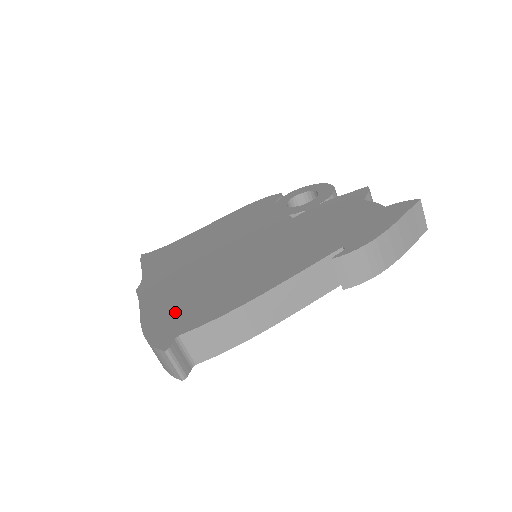
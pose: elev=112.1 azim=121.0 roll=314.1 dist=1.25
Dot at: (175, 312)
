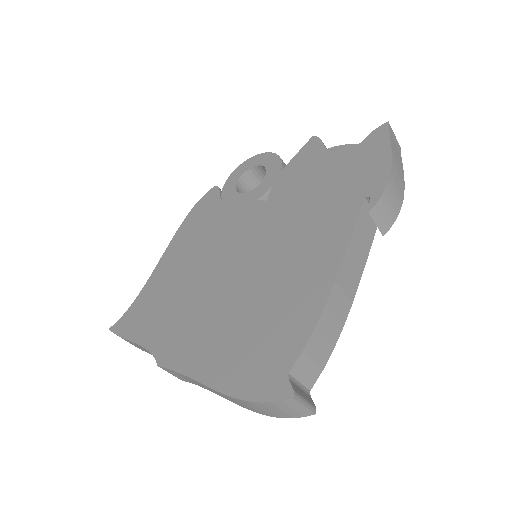
Dot at: (249, 356)
